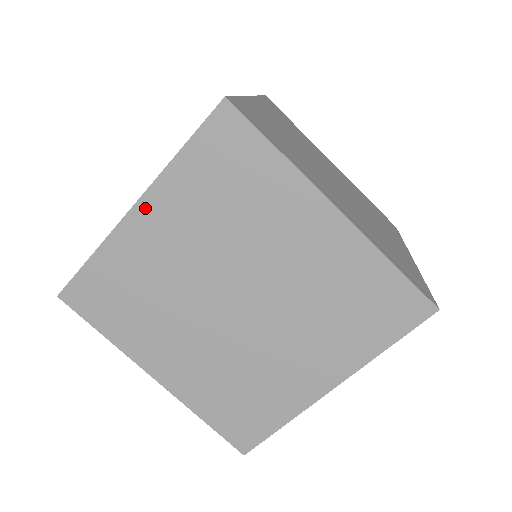
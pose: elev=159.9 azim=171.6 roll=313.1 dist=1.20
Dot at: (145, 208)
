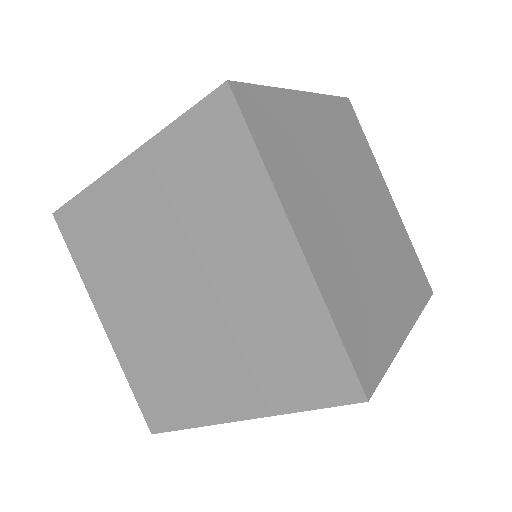
Dot at: (134, 164)
